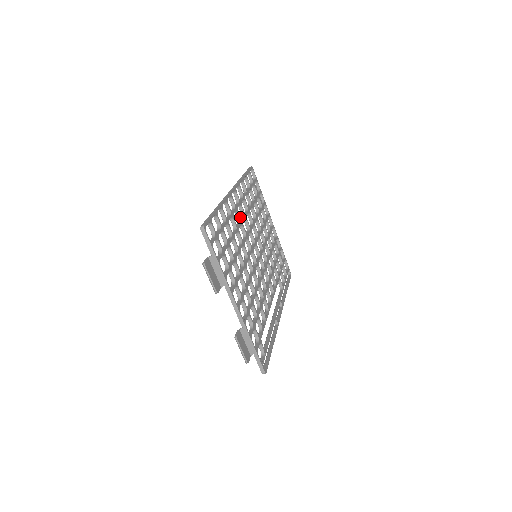
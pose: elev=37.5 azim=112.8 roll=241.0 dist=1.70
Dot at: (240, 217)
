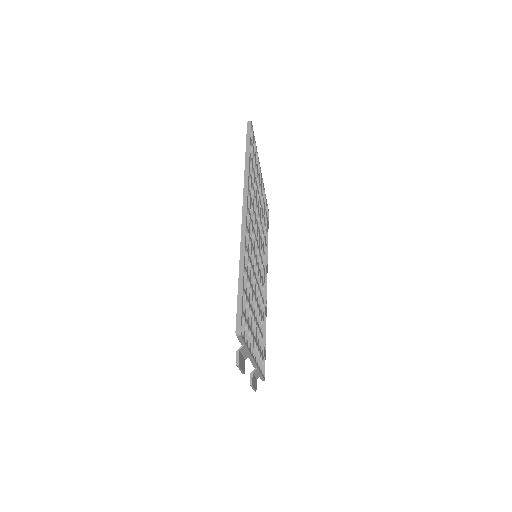
Dot at: (251, 238)
